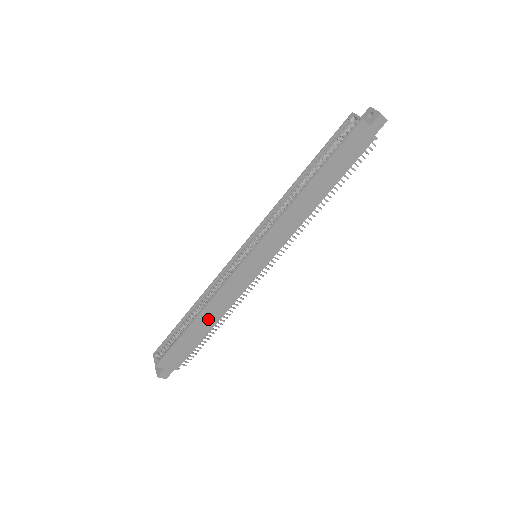
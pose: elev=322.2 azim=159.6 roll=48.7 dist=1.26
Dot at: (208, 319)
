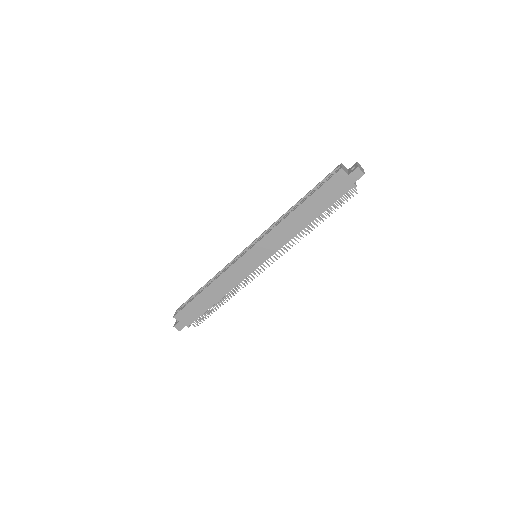
Dot at: (214, 293)
